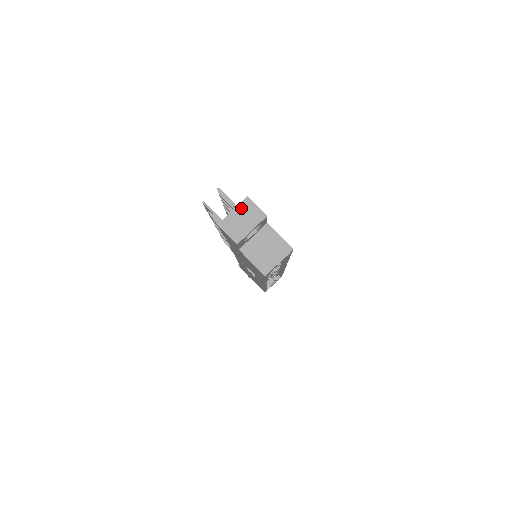
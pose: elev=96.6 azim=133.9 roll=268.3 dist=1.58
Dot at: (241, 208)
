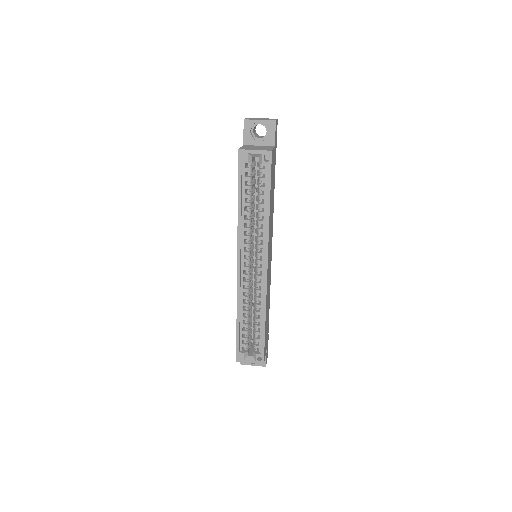
Dot at: occluded
